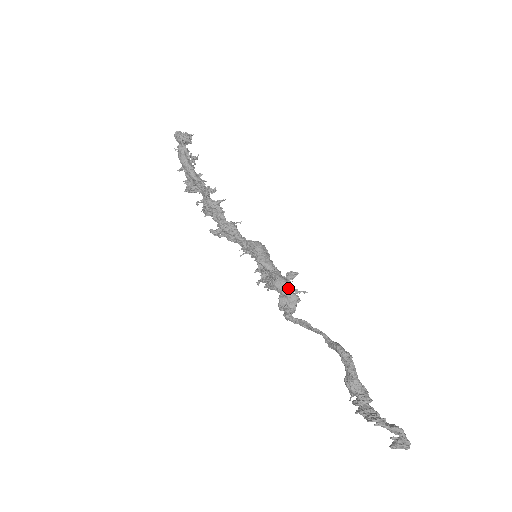
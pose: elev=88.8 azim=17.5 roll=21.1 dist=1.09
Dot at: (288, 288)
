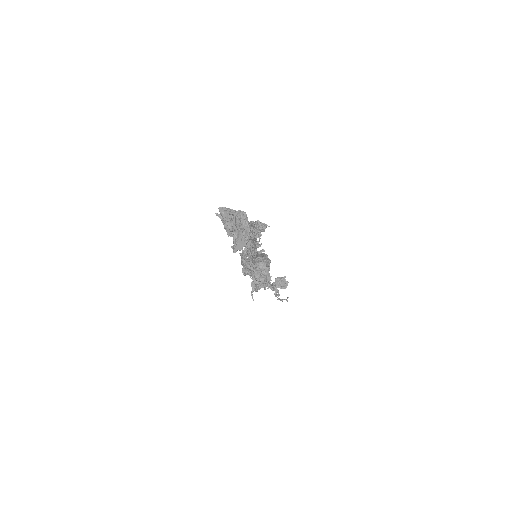
Dot at: (261, 256)
